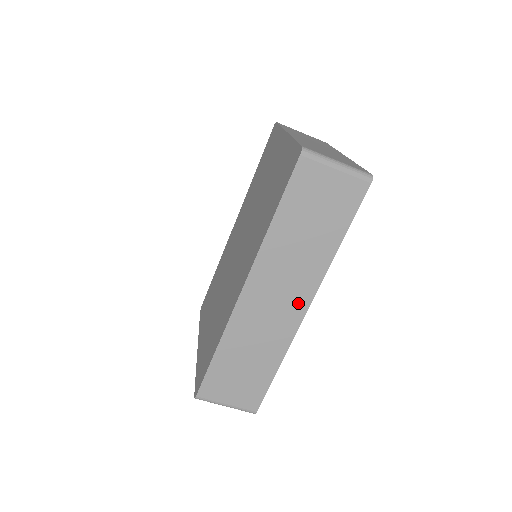
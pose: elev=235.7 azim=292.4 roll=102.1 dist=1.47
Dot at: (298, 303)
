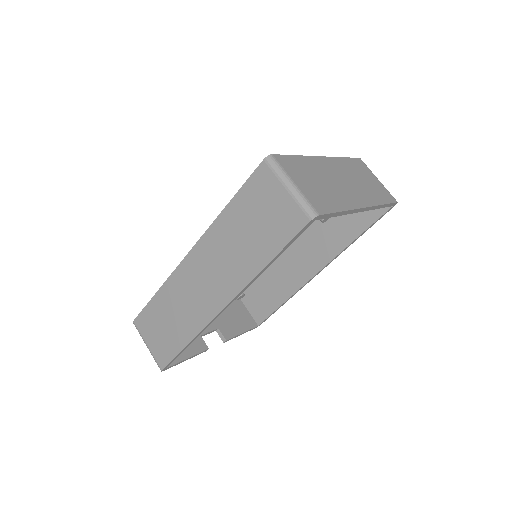
Dot at: (219, 296)
